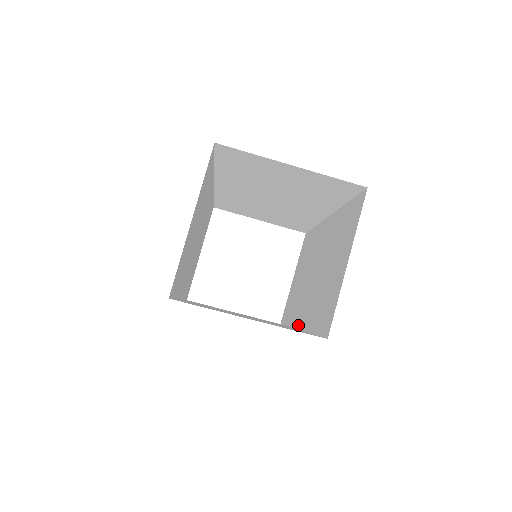
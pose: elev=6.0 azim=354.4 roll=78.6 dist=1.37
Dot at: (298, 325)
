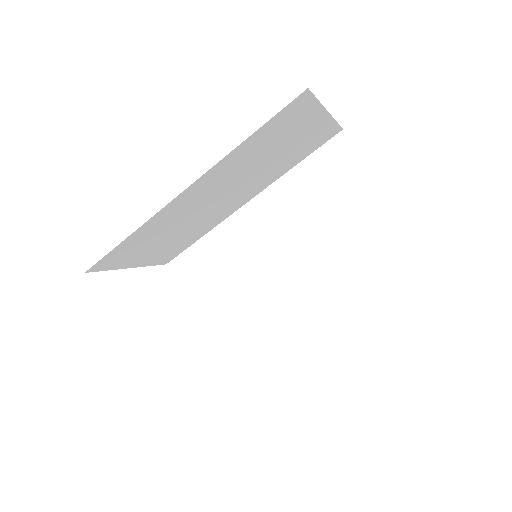
Dot at: occluded
